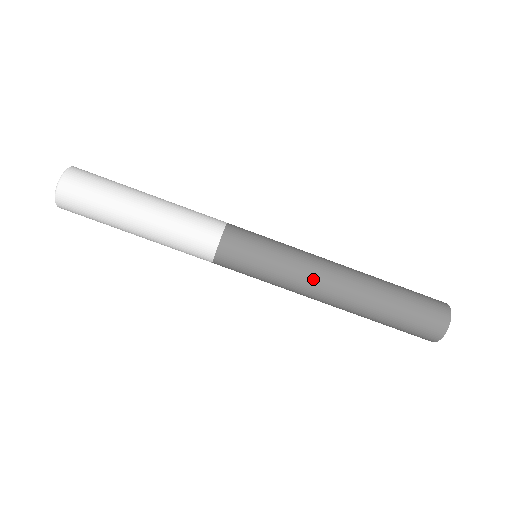
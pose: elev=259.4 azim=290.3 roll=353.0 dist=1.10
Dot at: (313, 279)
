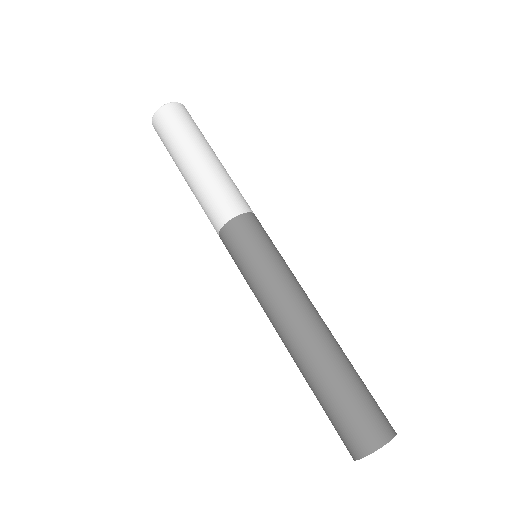
Dot at: (295, 295)
